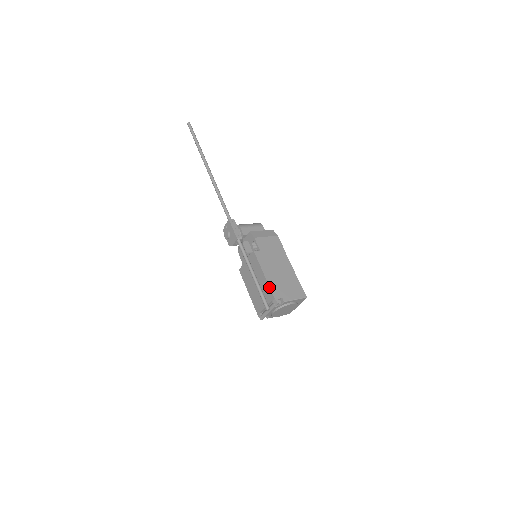
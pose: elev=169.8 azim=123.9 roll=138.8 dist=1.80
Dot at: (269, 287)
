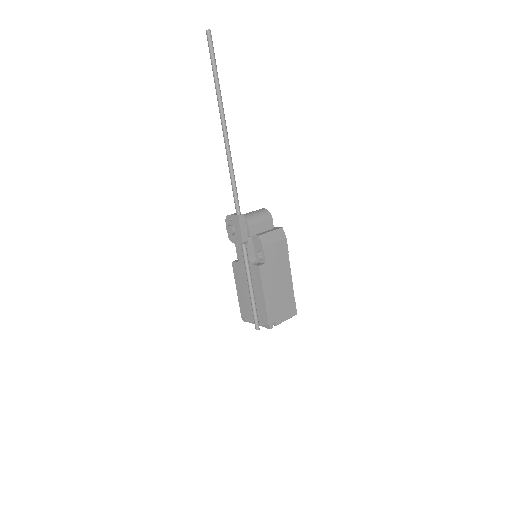
Dot at: (266, 311)
